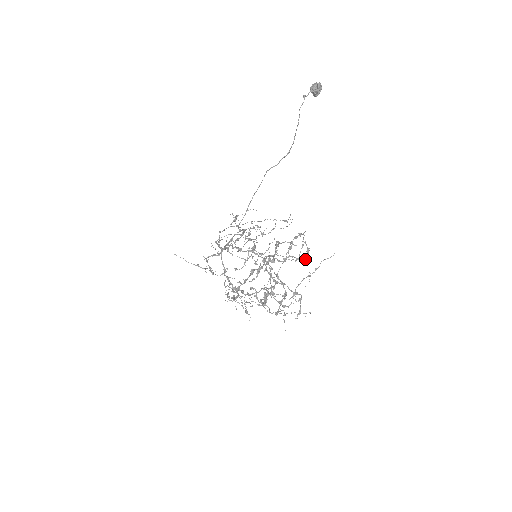
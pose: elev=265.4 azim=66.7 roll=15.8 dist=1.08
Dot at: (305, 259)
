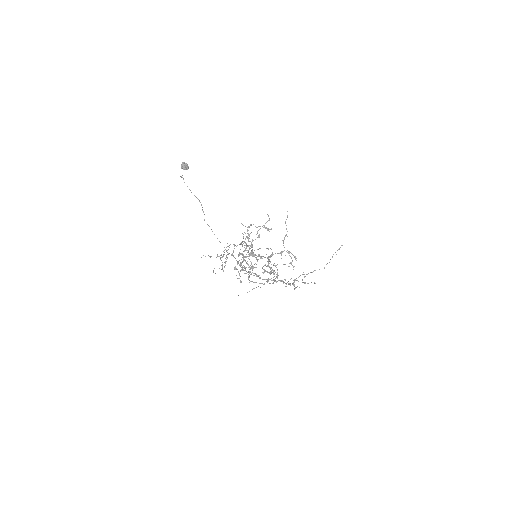
Dot at: (259, 235)
